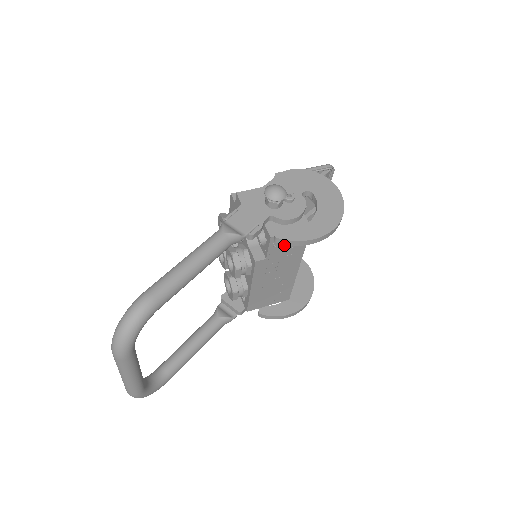
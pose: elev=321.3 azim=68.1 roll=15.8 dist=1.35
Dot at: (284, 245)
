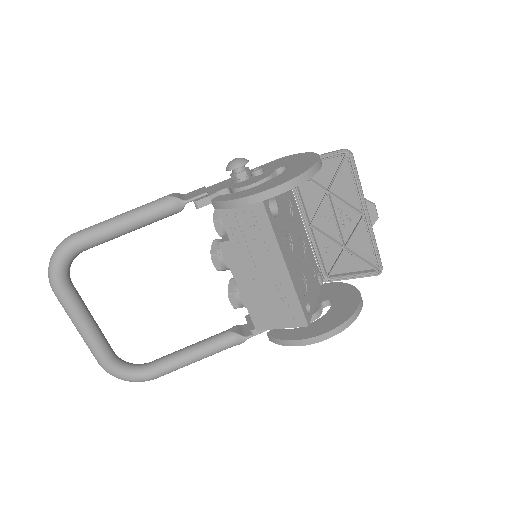
Dot at: (240, 221)
